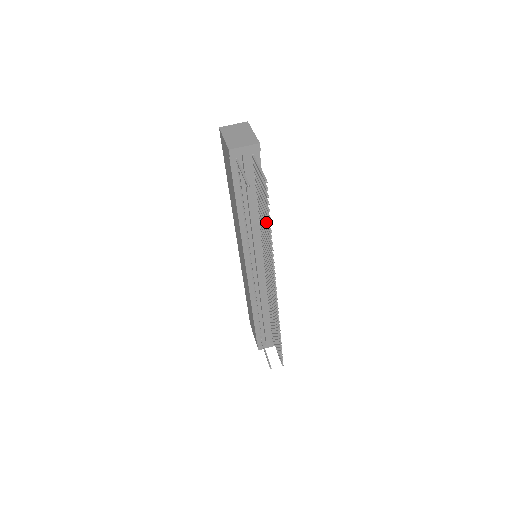
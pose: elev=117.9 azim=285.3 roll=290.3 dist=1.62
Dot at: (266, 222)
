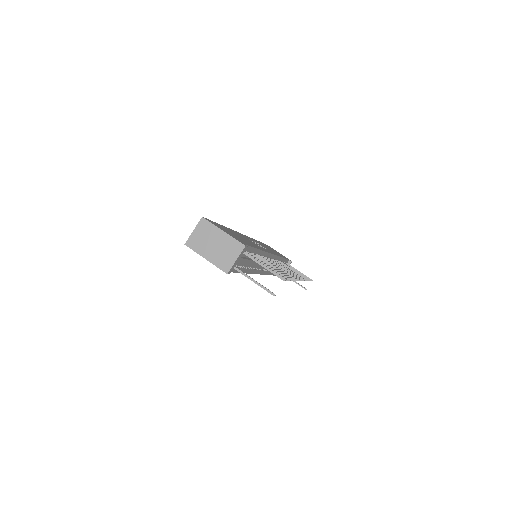
Dot at: occluded
